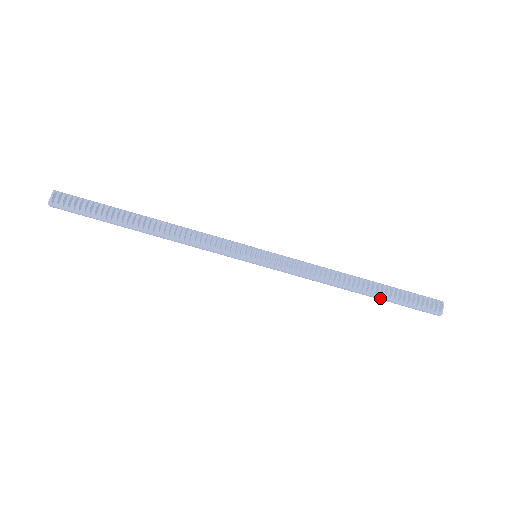
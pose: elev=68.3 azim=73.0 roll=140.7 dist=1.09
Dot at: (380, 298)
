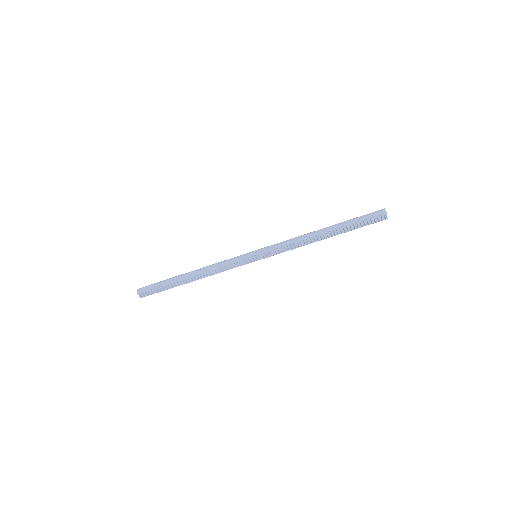
Dot at: occluded
